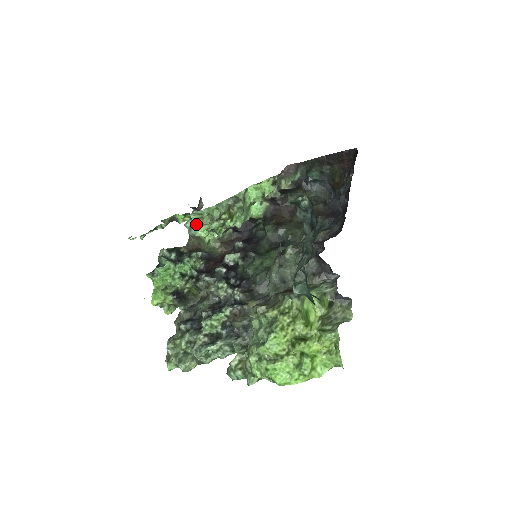
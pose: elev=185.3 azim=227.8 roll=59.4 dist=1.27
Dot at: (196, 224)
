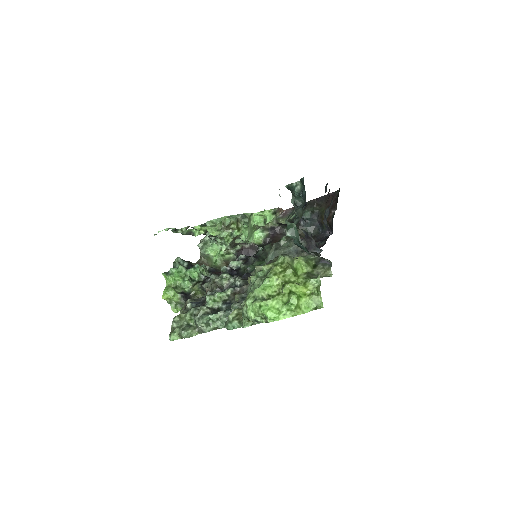
Dot at: (210, 230)
